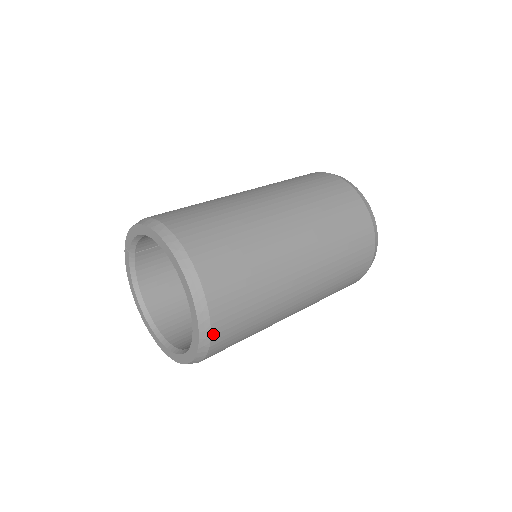
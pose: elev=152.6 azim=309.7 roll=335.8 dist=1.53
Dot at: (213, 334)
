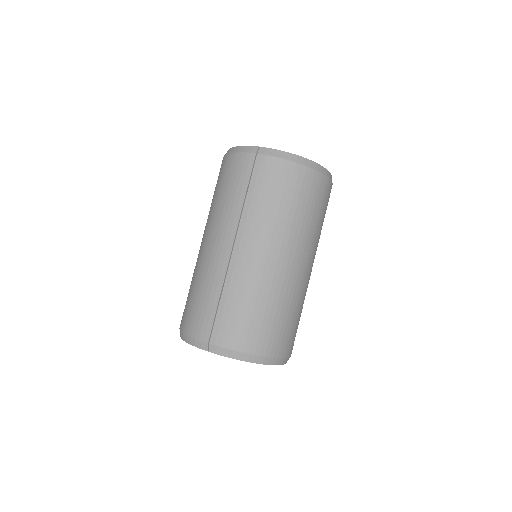
Dot at: occluded
